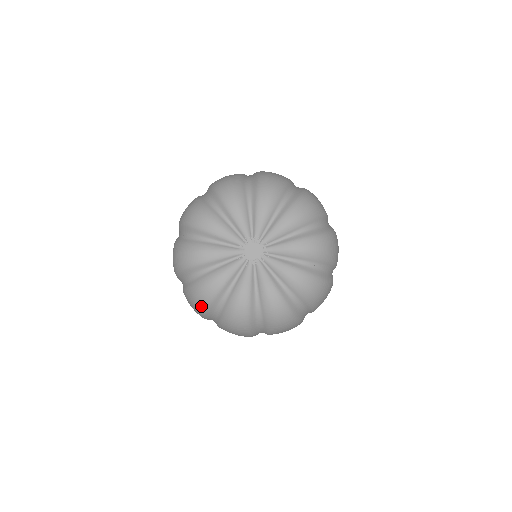
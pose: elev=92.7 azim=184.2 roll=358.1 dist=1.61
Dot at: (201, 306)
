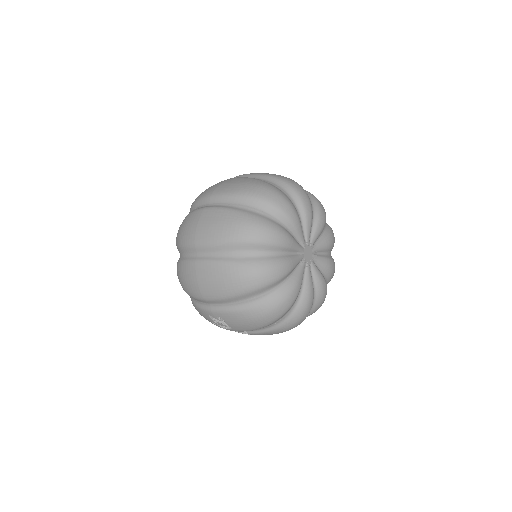
Dot at: (253, 285)
